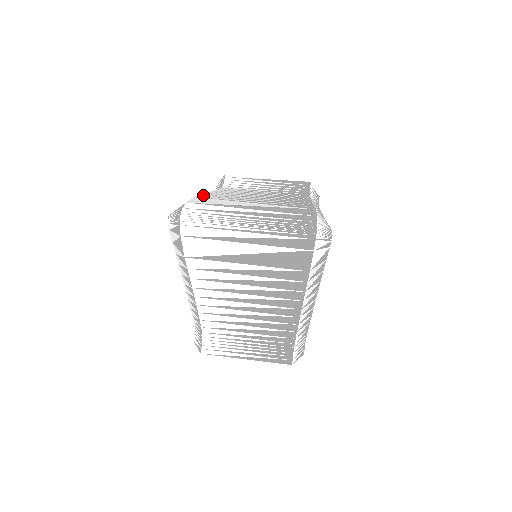
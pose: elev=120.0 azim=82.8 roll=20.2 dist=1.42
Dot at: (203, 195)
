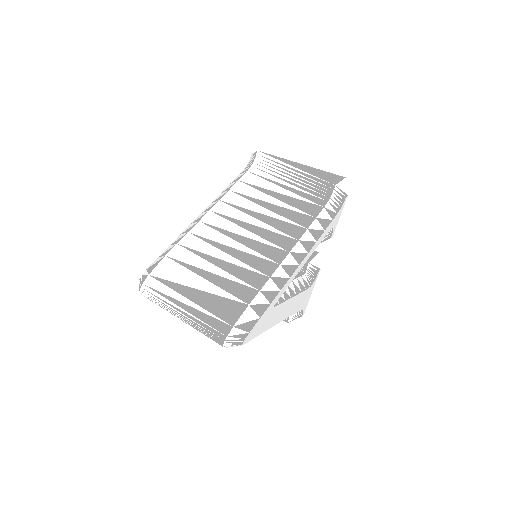
Dot at: (183, 241)
